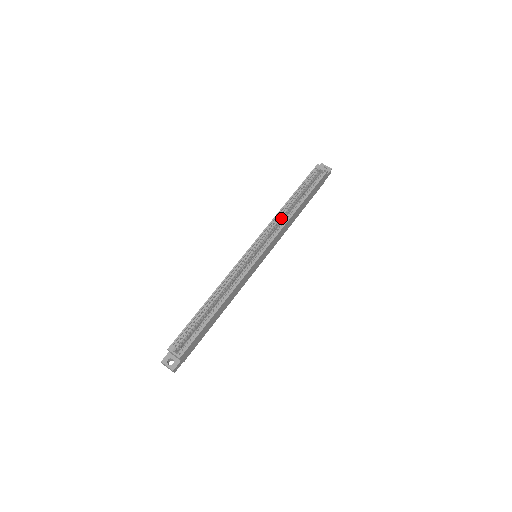
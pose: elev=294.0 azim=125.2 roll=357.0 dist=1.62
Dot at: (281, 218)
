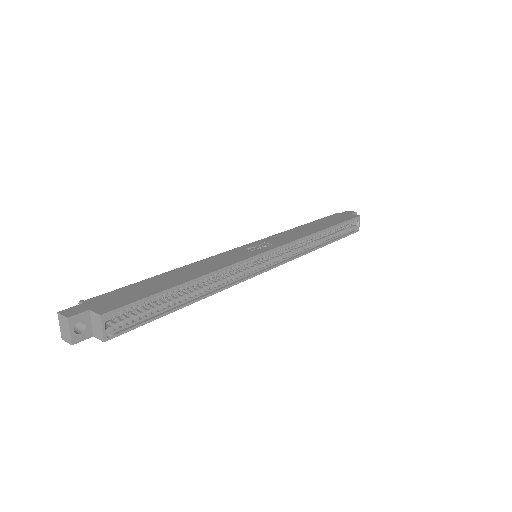
Dot at: (306, 241)
